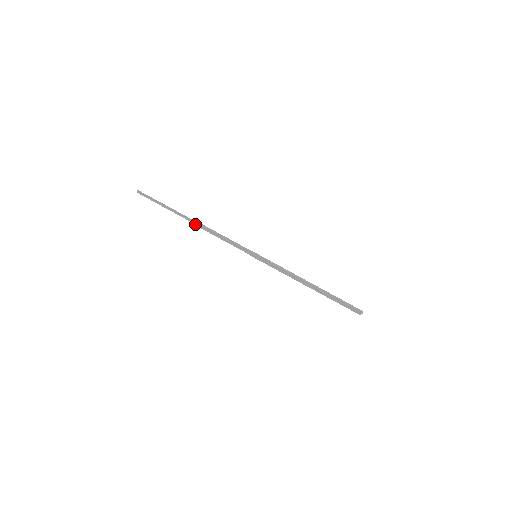
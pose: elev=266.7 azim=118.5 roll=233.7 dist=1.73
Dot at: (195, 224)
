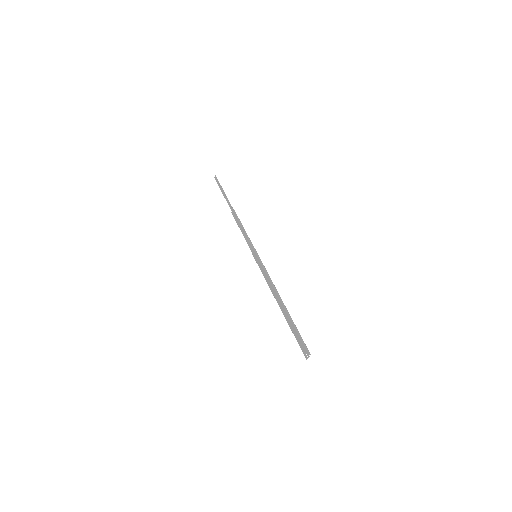
Dot at: (233, 213)
